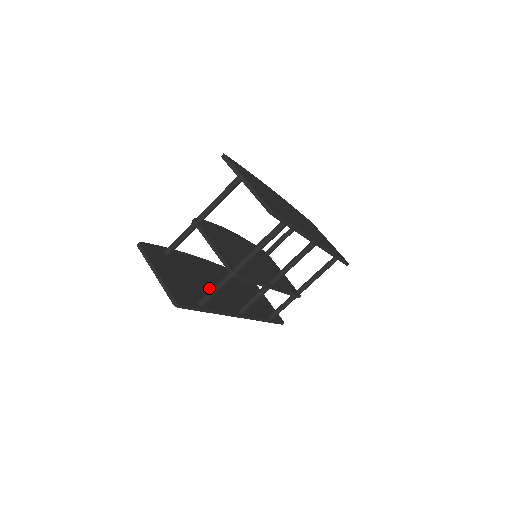
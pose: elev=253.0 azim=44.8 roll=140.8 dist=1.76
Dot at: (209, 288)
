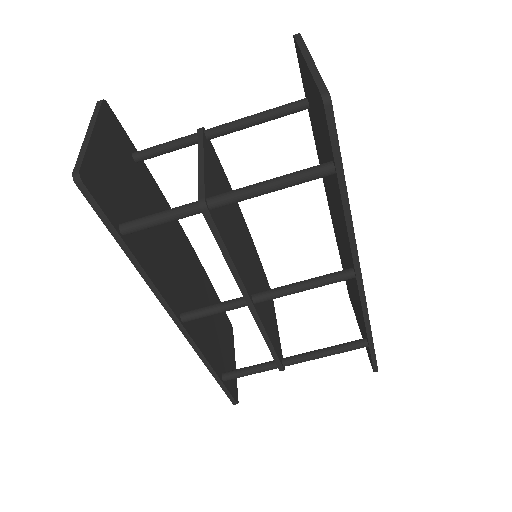
Dot at: (161, 248)
